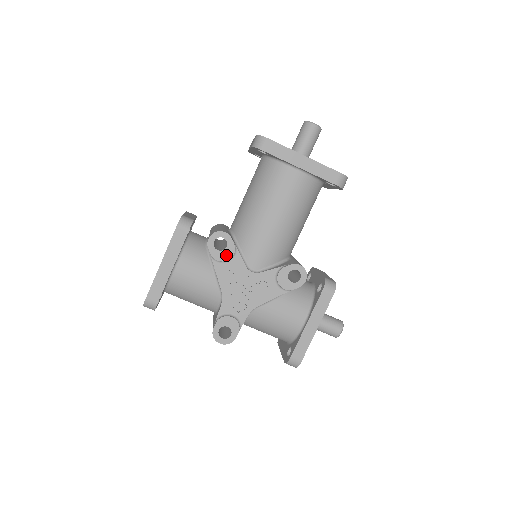
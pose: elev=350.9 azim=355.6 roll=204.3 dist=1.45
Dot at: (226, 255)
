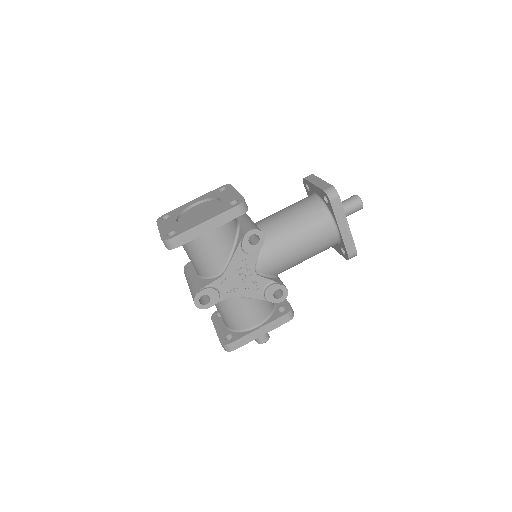
Dot at: (251, 250)
